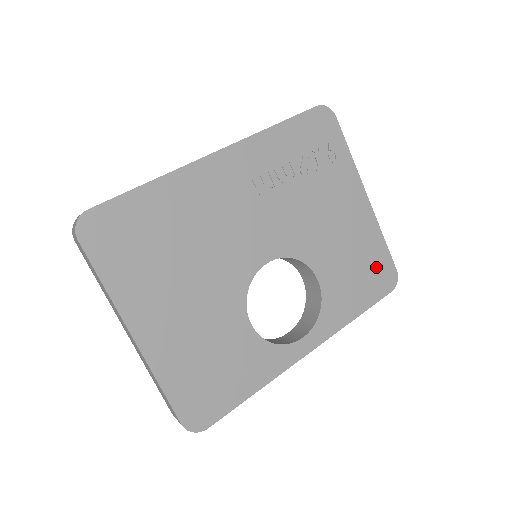
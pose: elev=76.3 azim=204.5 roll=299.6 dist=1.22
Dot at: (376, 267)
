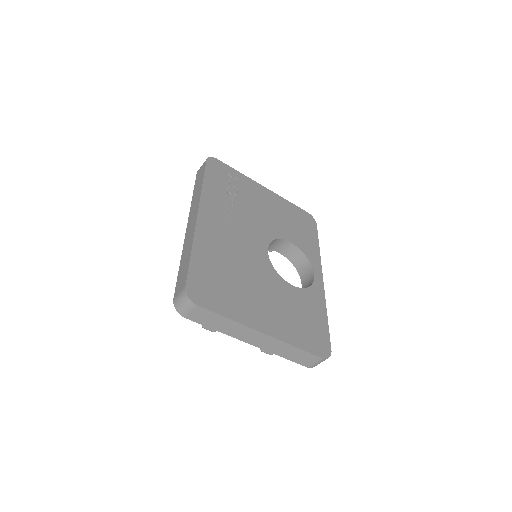
Dot at: (301, 218)
